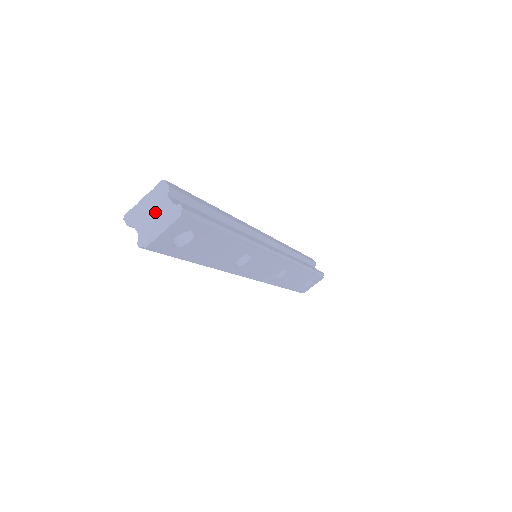
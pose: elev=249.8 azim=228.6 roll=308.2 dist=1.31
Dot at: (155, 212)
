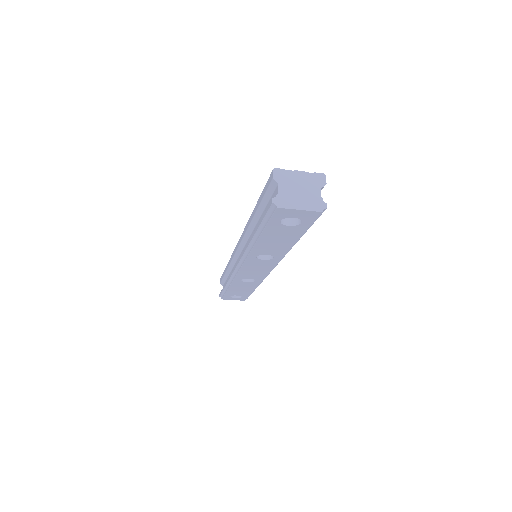
Dot at: (303, 190)
